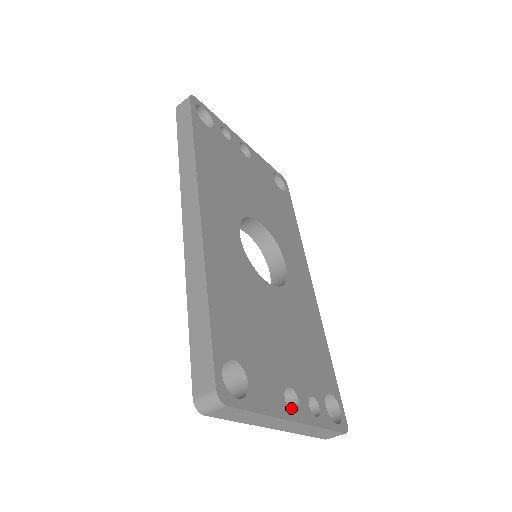
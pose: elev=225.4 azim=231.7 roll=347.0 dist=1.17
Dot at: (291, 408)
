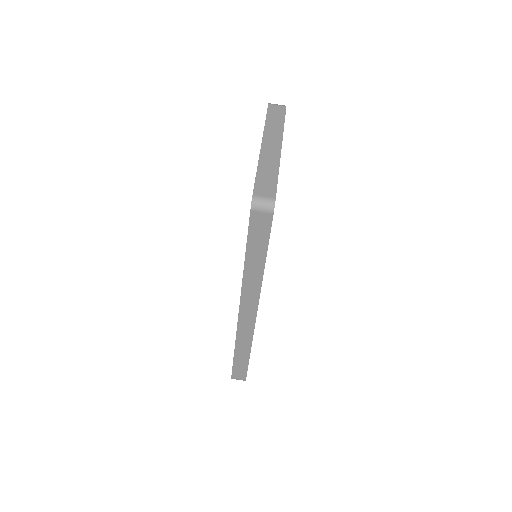
Dot at: occluded
